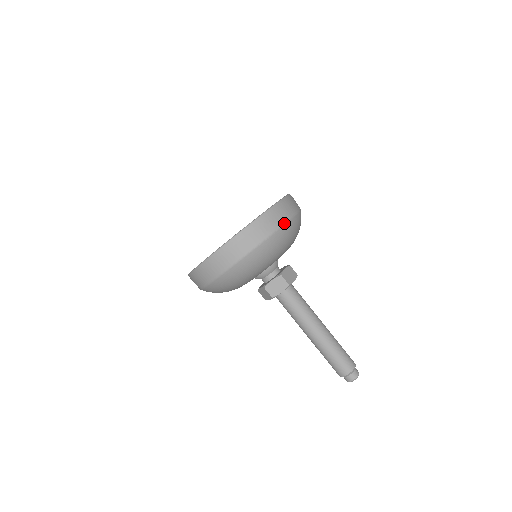
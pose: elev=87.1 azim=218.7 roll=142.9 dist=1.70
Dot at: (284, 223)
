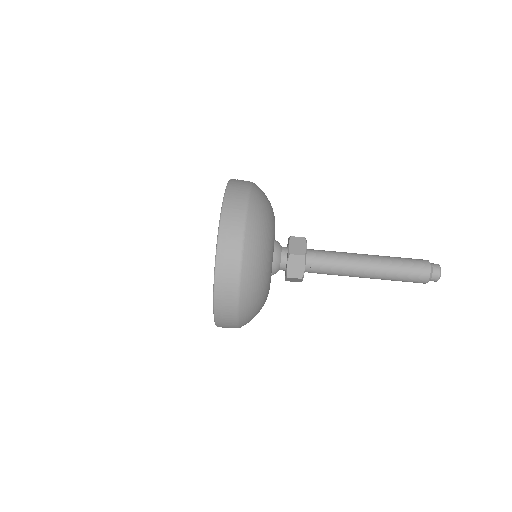
Dot at: (245, 217)
